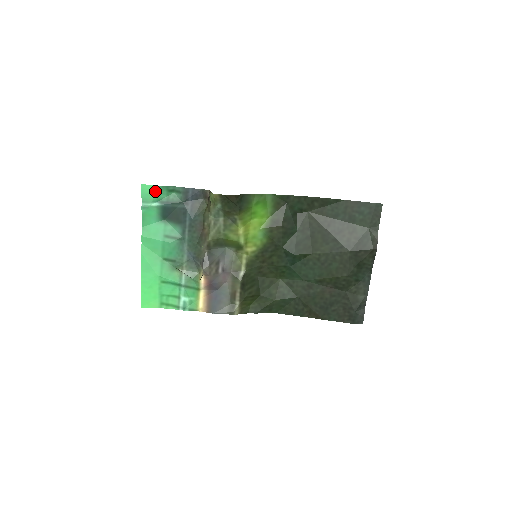
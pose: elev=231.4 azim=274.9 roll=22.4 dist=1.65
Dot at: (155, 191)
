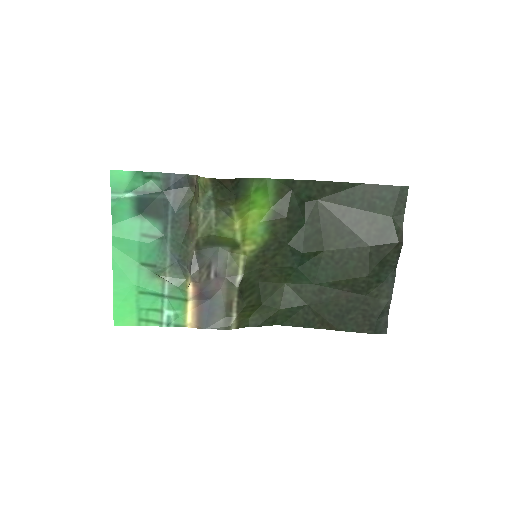
Dot at: (128, 178)
